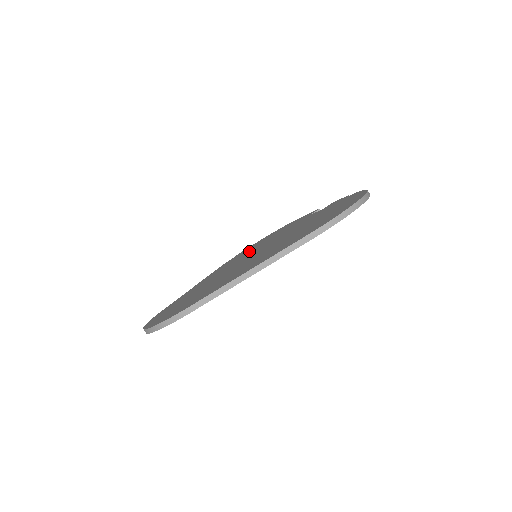
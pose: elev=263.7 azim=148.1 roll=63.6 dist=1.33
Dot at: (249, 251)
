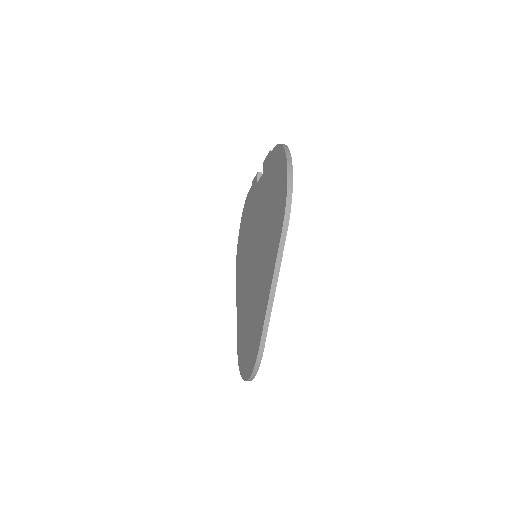
Dot at: (244, 248)
